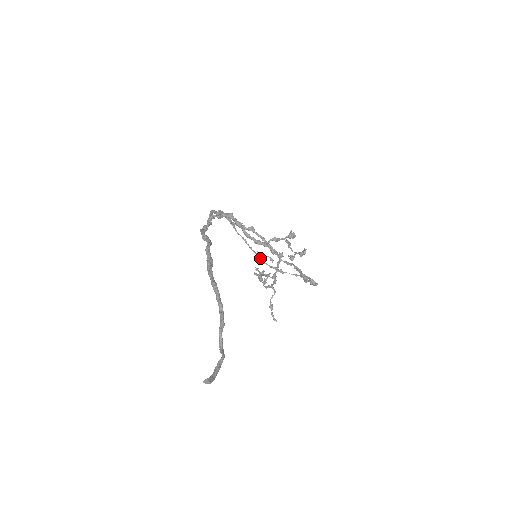
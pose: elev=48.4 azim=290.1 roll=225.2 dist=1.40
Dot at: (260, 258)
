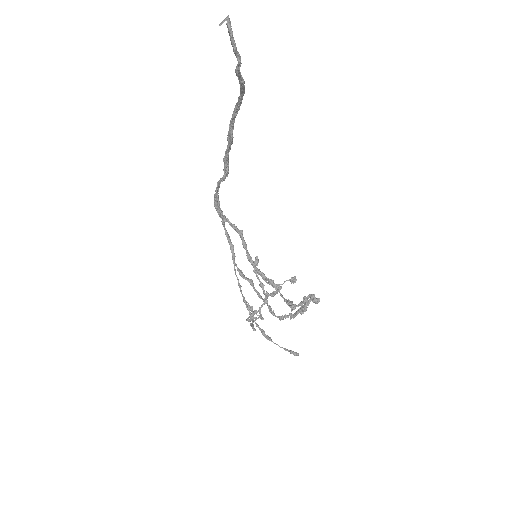
Dot at: (249, 313)
